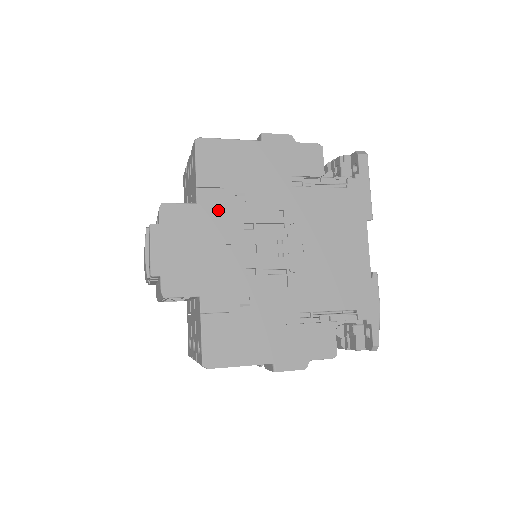
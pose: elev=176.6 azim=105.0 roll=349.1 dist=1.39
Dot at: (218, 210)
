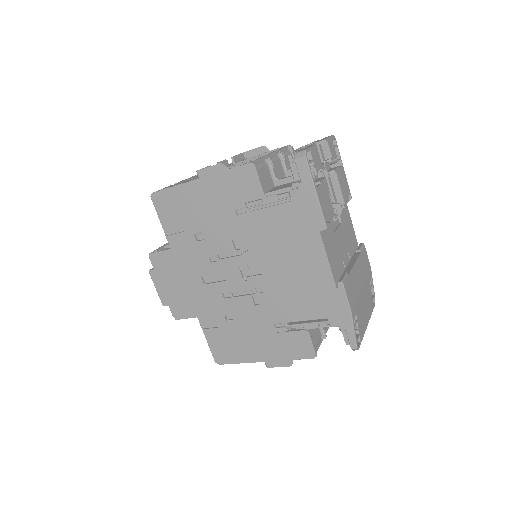
Dot at: (187, 251)
